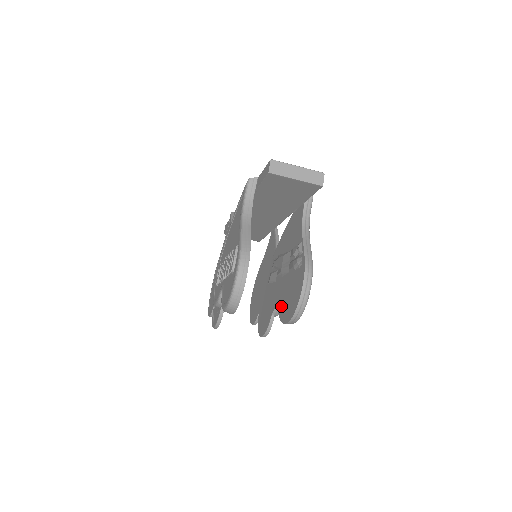
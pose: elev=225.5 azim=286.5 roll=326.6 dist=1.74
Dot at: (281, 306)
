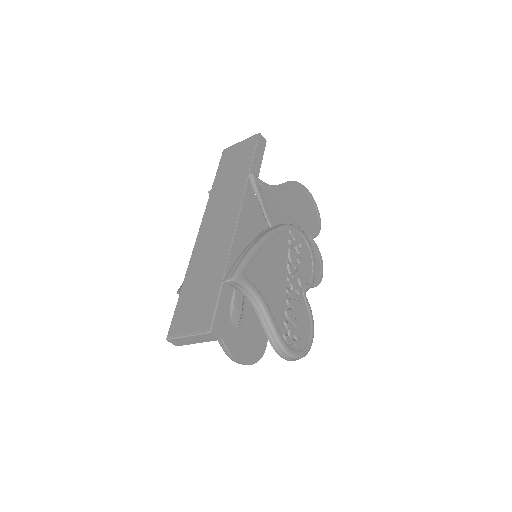
Dot at: occluded
